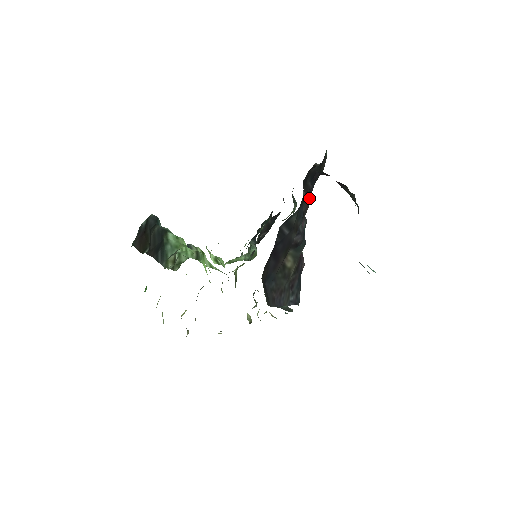
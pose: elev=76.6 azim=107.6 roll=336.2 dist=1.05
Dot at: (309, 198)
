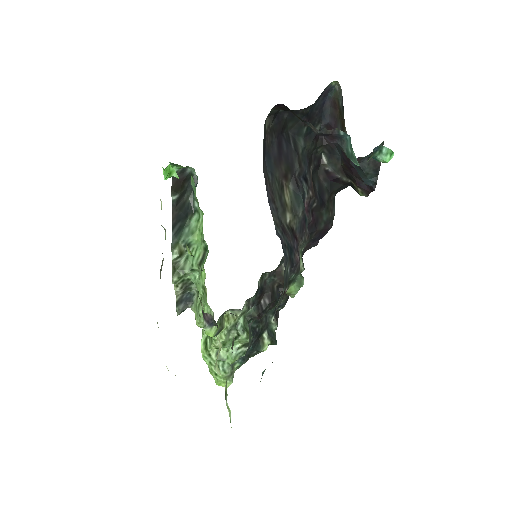
Dot at: (315, 196)
